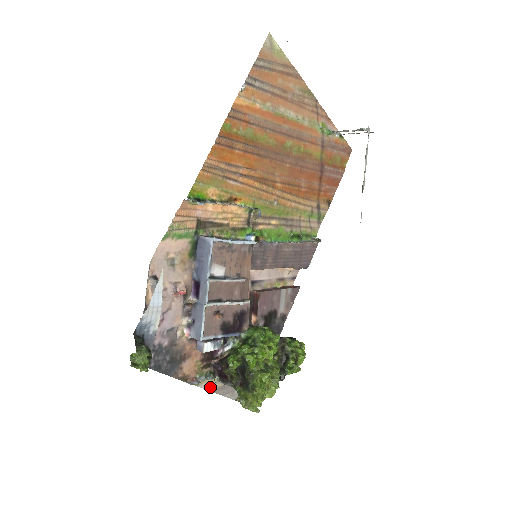
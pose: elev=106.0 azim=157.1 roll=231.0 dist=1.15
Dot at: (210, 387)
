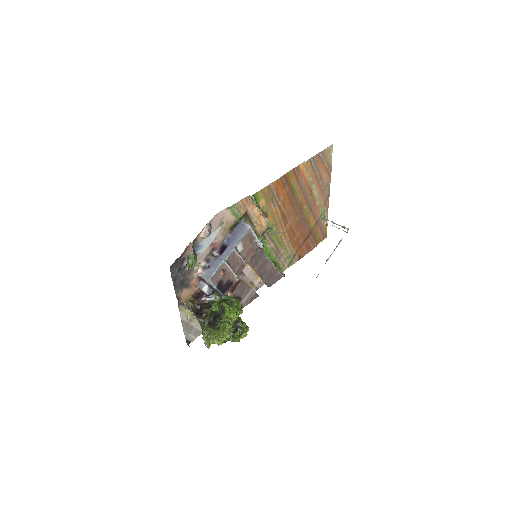
Dot at: (183, 317)
